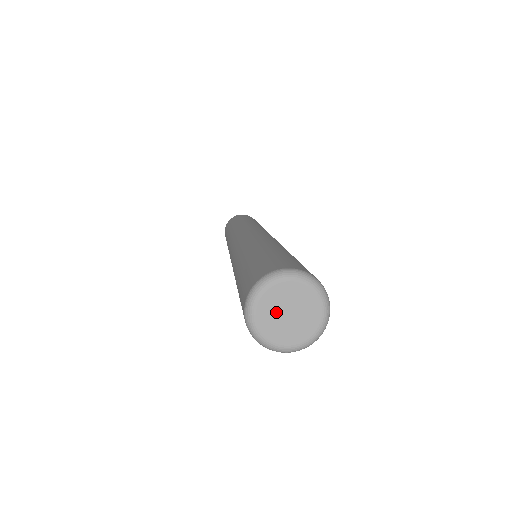
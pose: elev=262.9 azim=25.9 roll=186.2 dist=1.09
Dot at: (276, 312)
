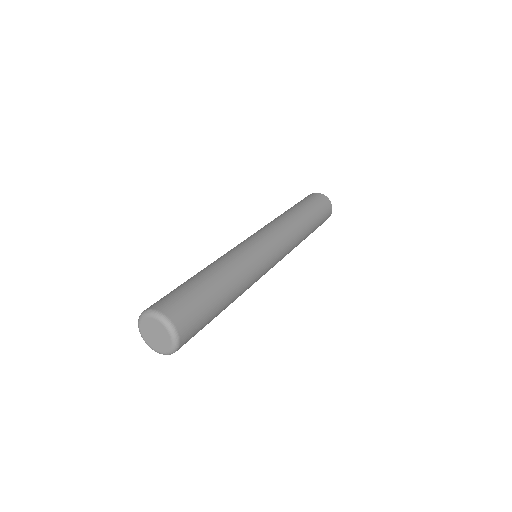
Dot at: (150, 334)
